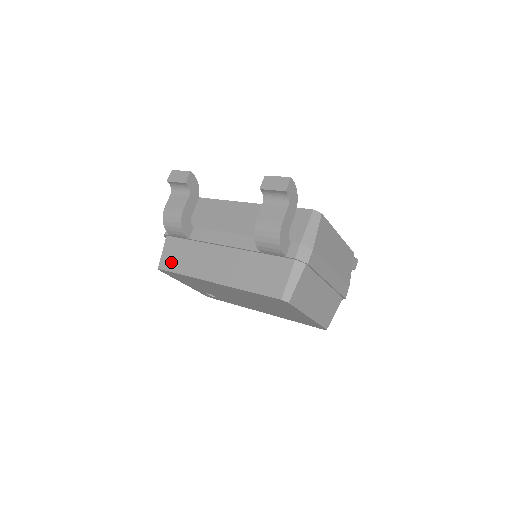
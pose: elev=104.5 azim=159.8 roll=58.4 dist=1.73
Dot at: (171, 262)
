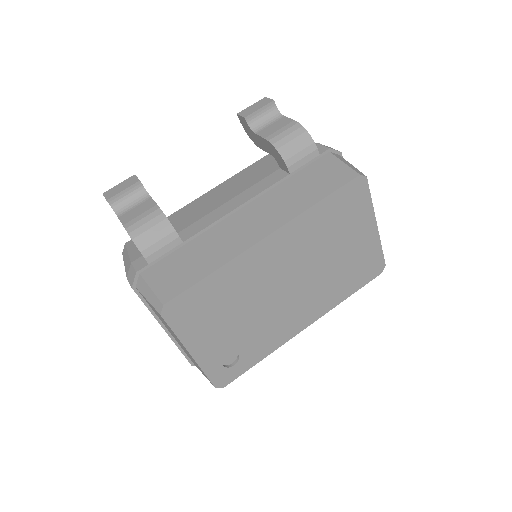
Dot at: (179, 281)
